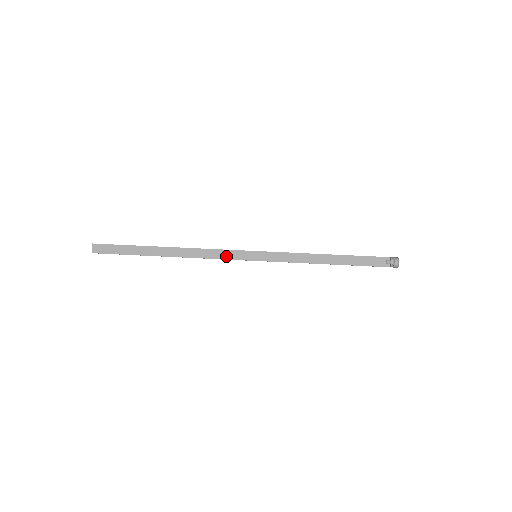
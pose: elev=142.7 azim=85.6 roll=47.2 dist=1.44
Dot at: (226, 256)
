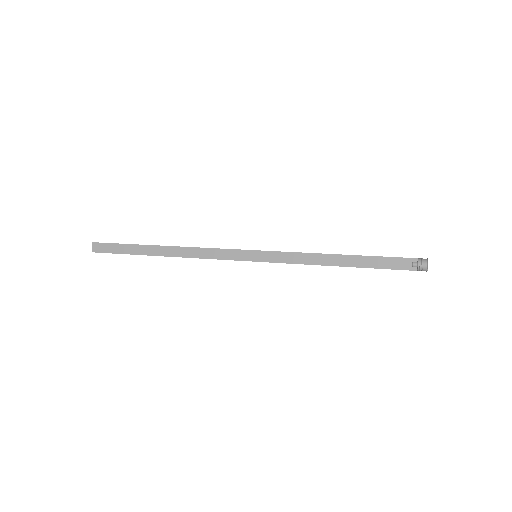
Dot at: (223, 256)
